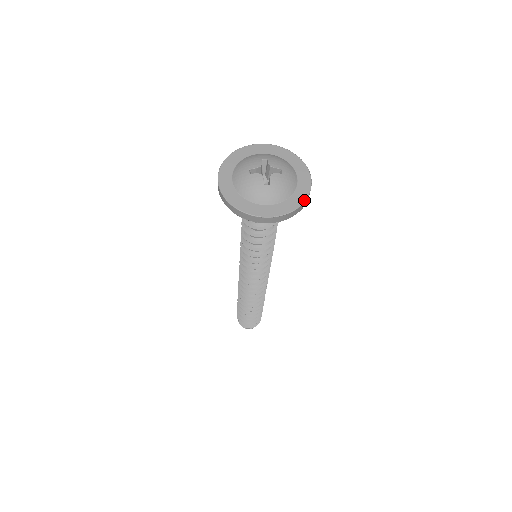
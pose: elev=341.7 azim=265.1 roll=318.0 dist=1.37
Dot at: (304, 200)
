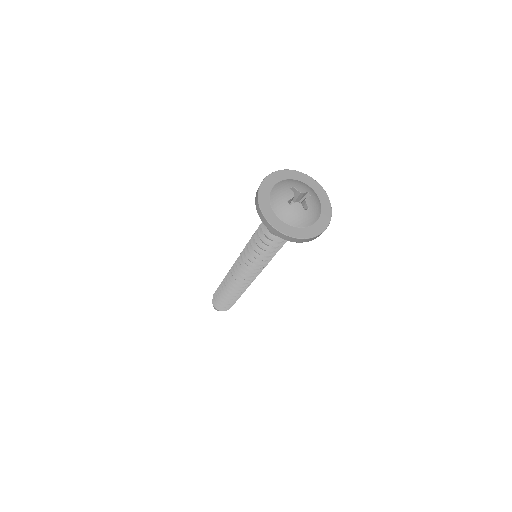
Dot at: (331, 211)
